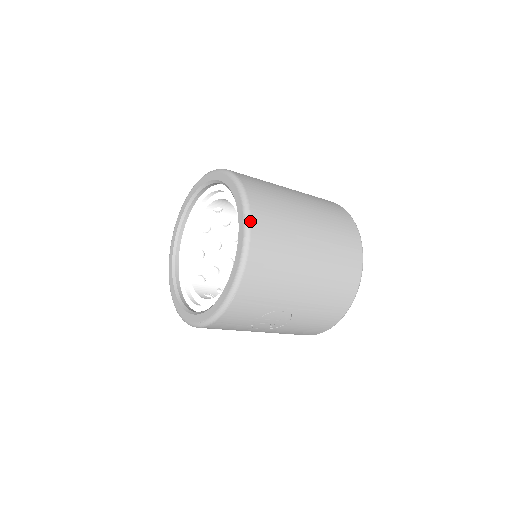
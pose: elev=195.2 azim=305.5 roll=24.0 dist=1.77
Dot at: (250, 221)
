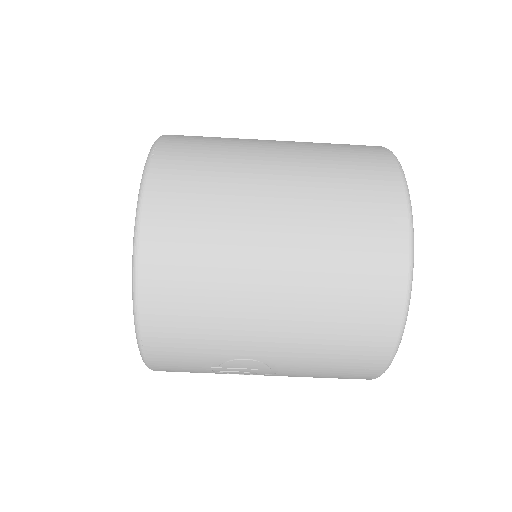
Dot at: (140, 228)
